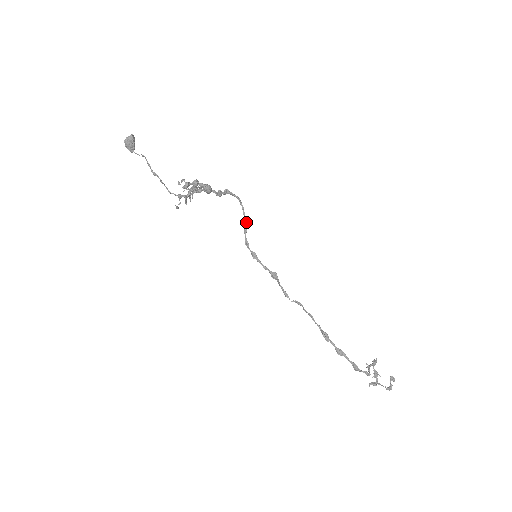
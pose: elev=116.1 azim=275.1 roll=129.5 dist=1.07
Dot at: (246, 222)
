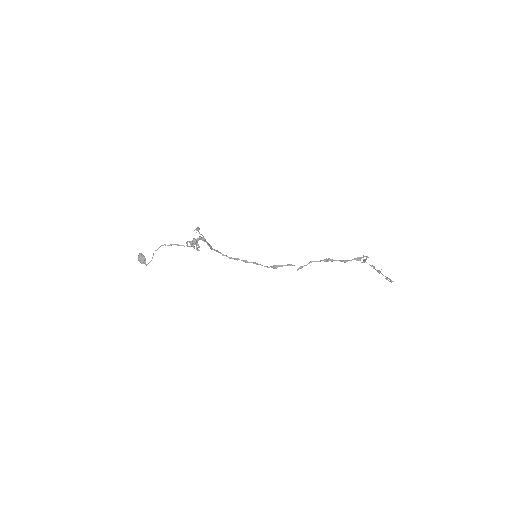
Dot at: (234, 258)
